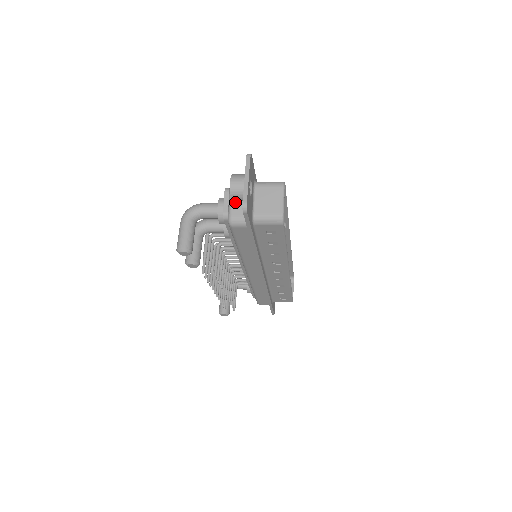
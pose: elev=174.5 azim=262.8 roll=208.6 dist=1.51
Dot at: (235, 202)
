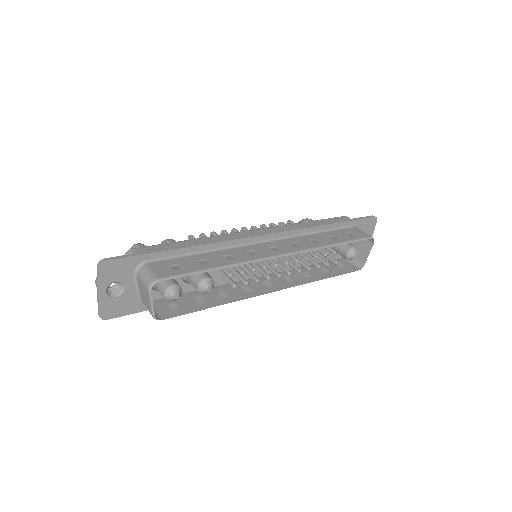
Dot at: occluded
